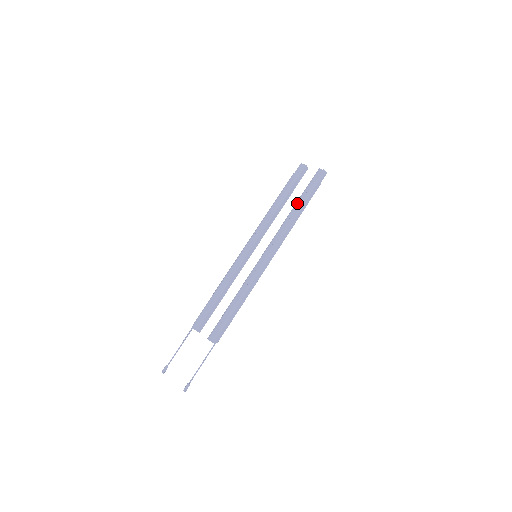
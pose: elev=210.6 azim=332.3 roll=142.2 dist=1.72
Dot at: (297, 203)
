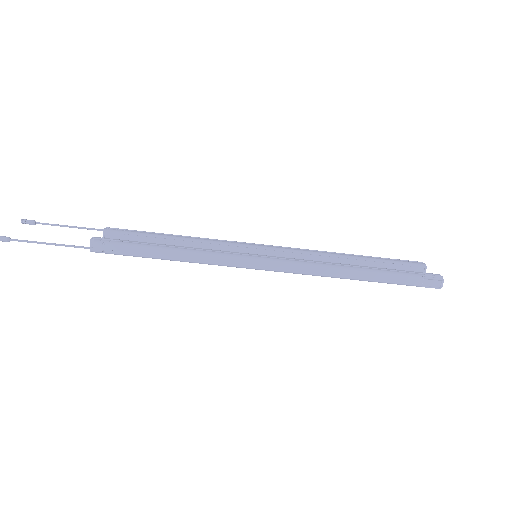
Dot at: occluded
